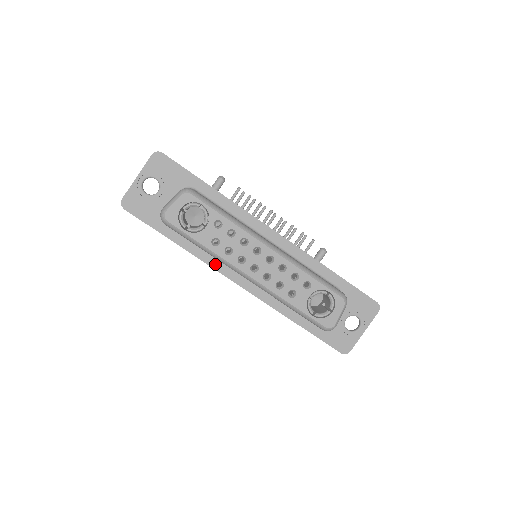
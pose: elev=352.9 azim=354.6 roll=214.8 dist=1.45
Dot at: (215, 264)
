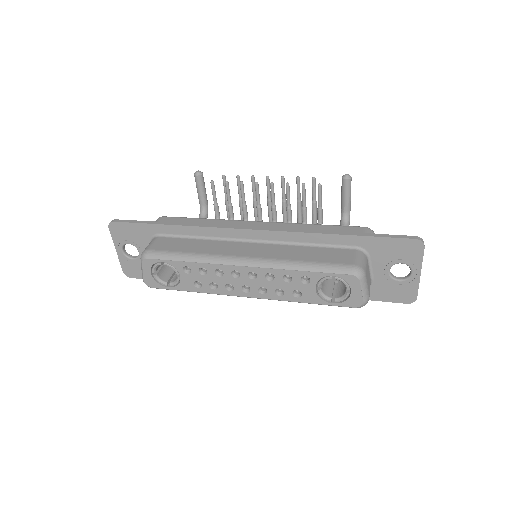
Dot at: occluded
